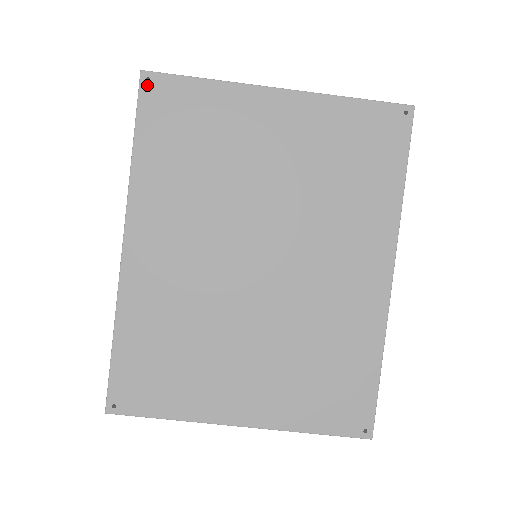
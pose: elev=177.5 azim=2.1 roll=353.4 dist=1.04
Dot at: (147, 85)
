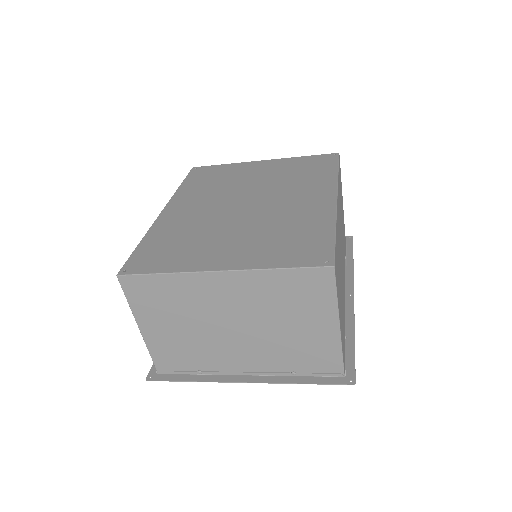
Dot at: (194, 170)
